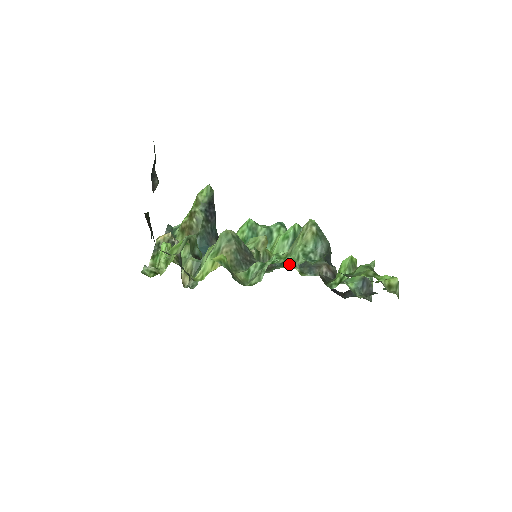
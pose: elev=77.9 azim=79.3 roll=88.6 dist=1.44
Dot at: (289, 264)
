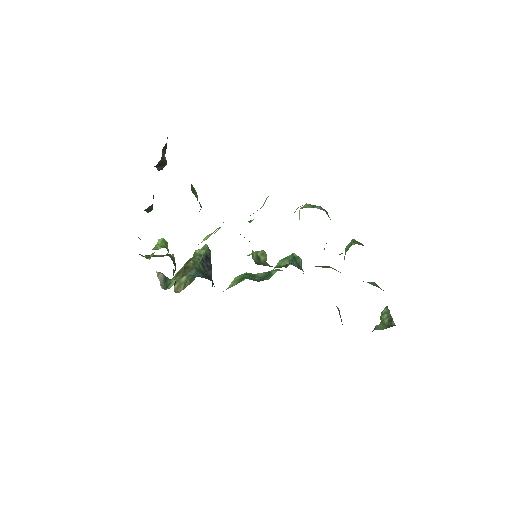
Dot at: occluded
